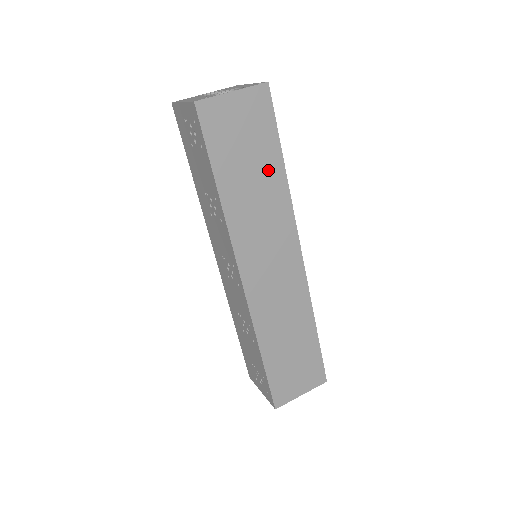
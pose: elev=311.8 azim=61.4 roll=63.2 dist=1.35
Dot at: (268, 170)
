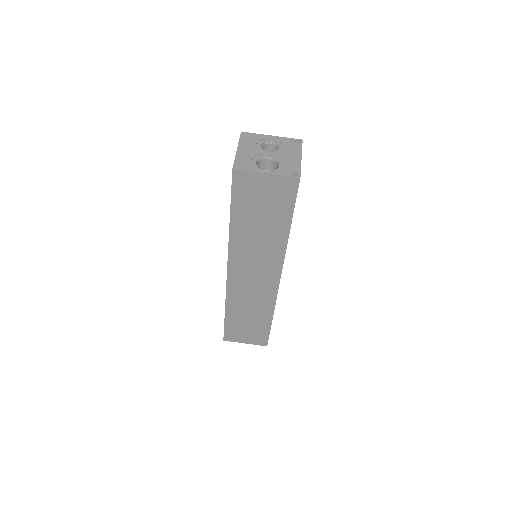
Dot at: (275, 227)
